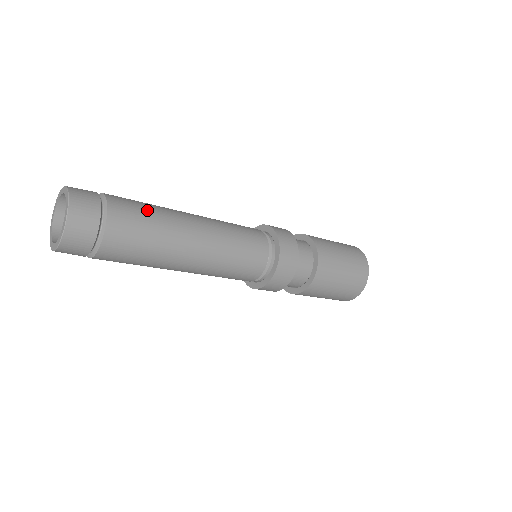
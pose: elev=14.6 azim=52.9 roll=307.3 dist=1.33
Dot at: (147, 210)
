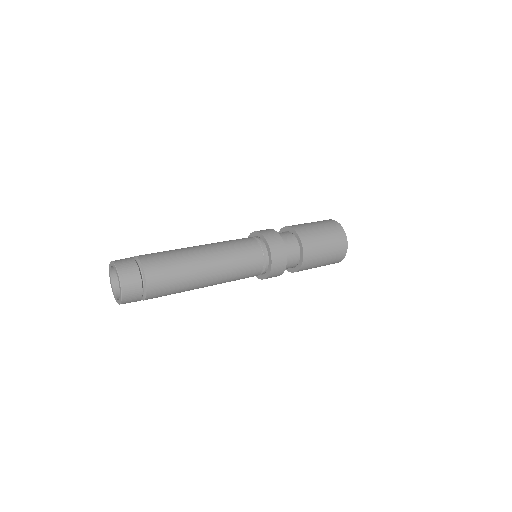
Dot at: (174, 284)
